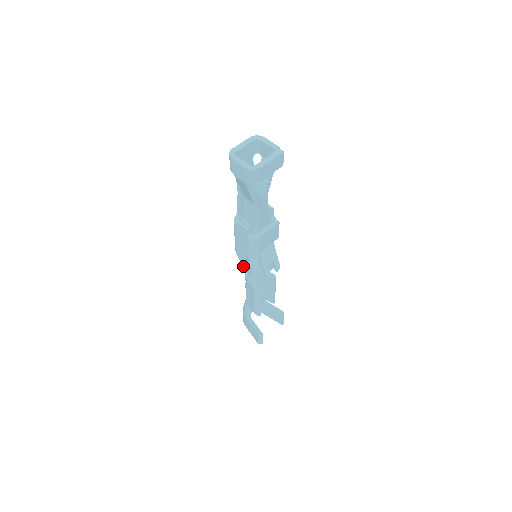
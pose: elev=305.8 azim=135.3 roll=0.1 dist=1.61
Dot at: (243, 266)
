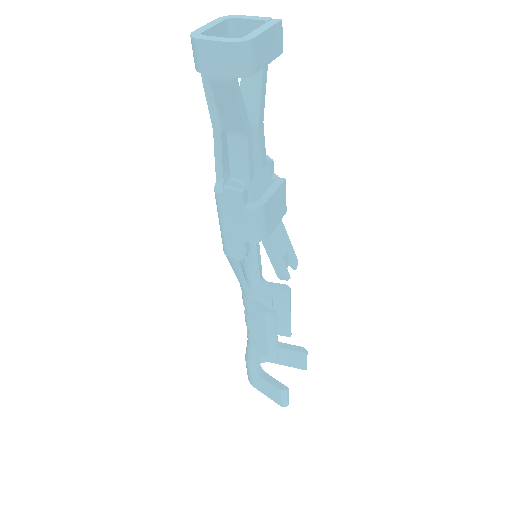
Dot at: (240, 278)
